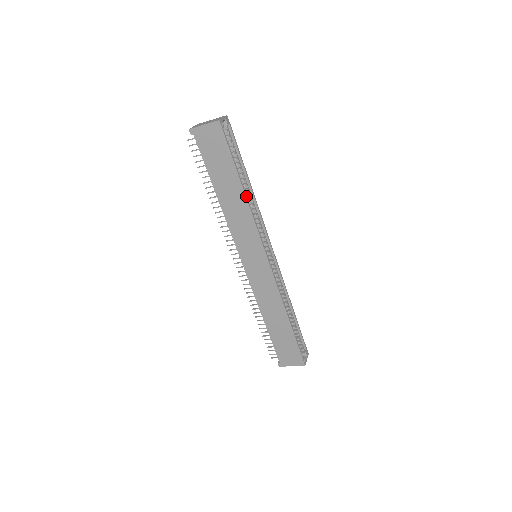
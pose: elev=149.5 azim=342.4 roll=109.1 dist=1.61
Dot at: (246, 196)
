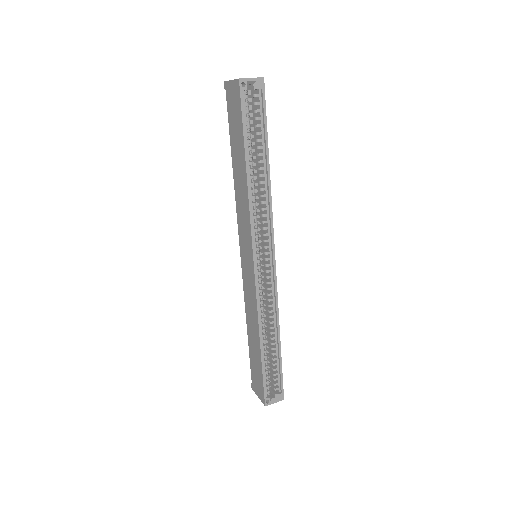
Dot at: (248, 181)
